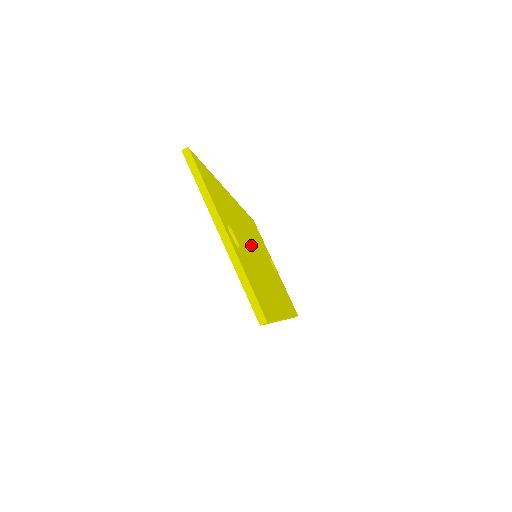
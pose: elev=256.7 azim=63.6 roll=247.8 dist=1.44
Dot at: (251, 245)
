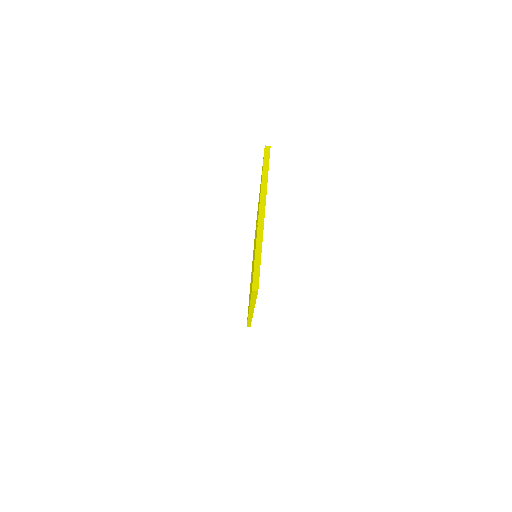
Dot at: occluded
